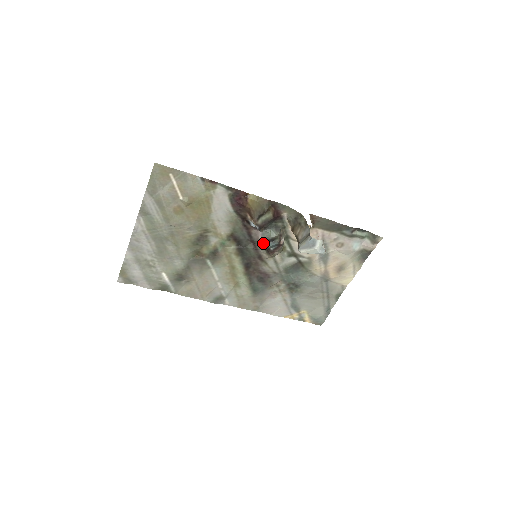
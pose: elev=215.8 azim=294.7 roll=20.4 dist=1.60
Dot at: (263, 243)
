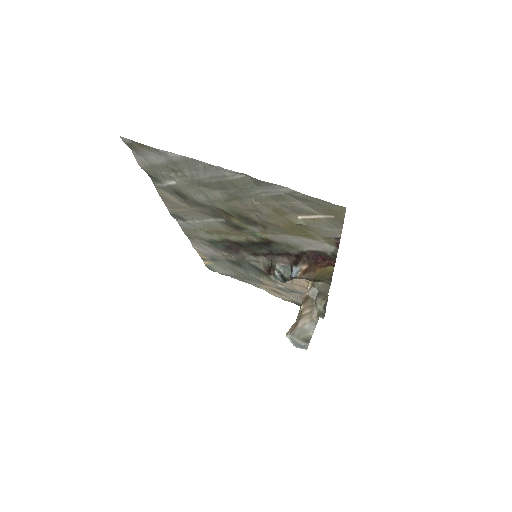
Dot at: (276, 269)
